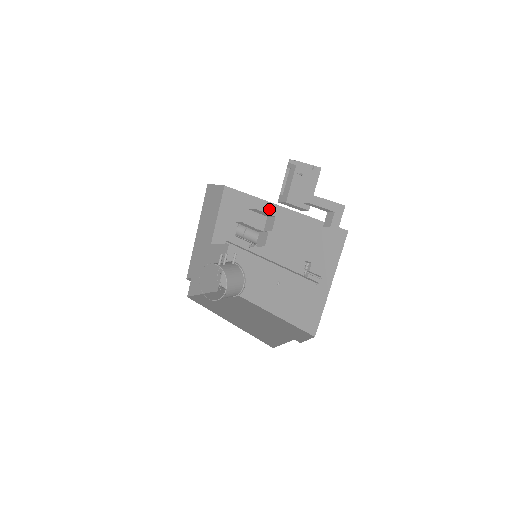
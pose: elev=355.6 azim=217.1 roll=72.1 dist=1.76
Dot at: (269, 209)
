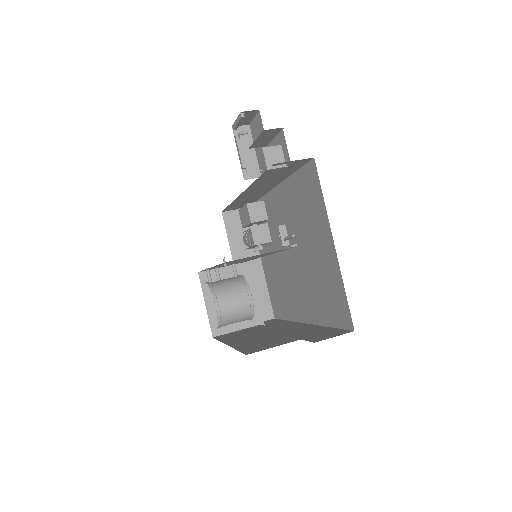
Dot at: (271, 200)
